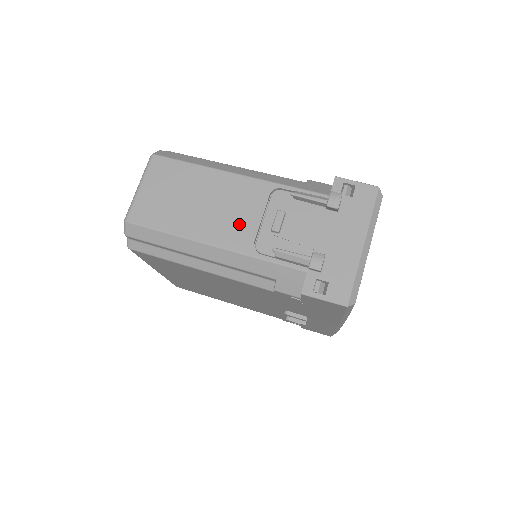
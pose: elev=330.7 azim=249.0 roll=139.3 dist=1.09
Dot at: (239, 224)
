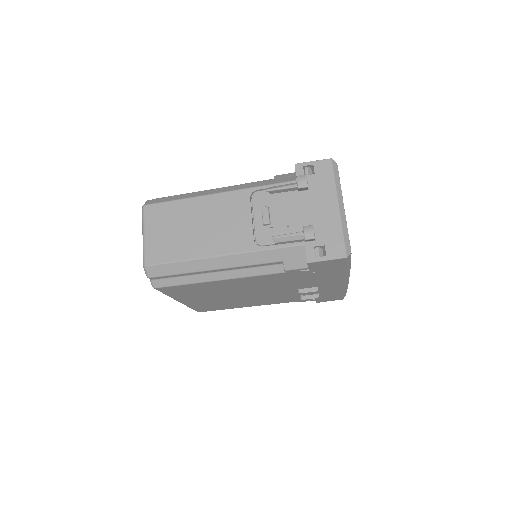
Dot at: (236, 231)
